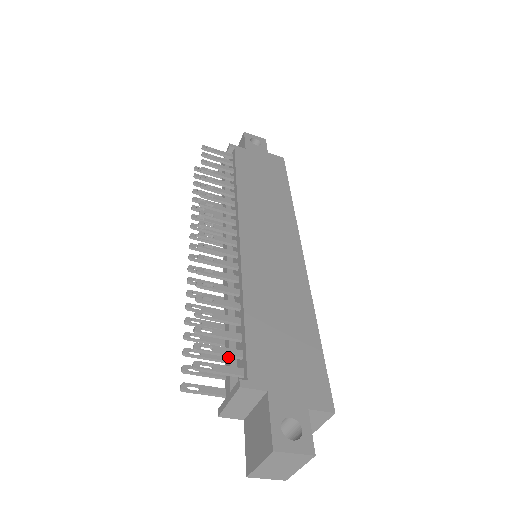
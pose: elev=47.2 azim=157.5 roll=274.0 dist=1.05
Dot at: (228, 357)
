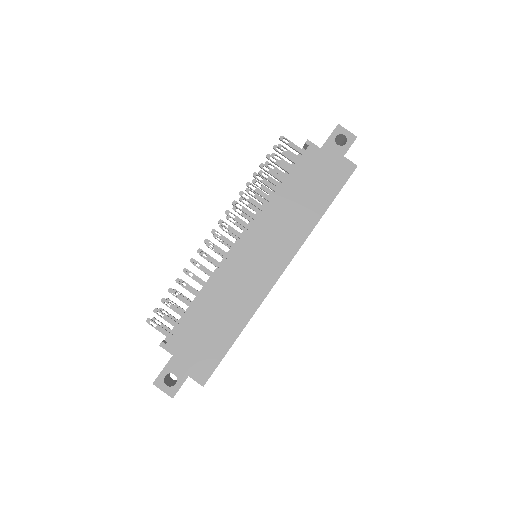
Dot at: (171, 324)
